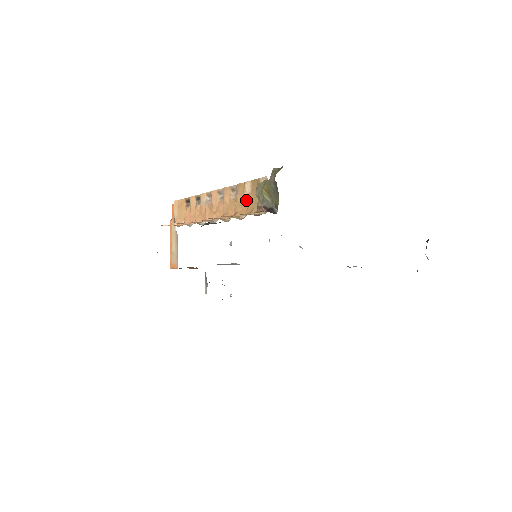
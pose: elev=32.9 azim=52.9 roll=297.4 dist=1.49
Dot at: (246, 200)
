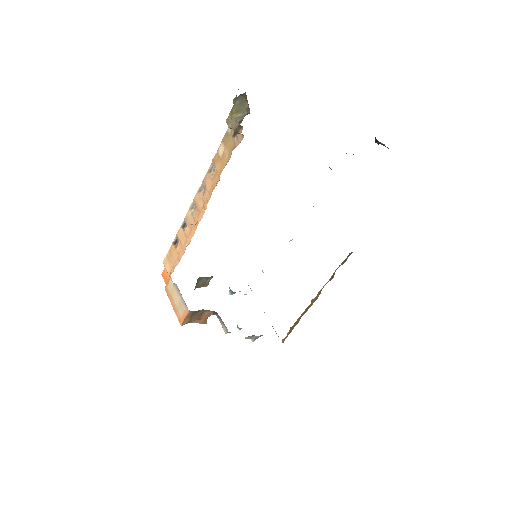
Dot at: (224, 157)
